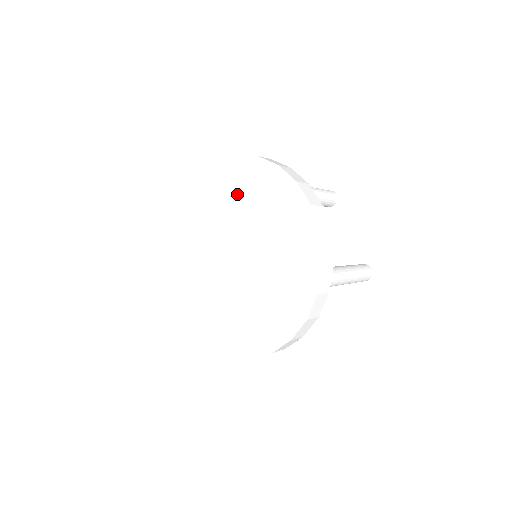
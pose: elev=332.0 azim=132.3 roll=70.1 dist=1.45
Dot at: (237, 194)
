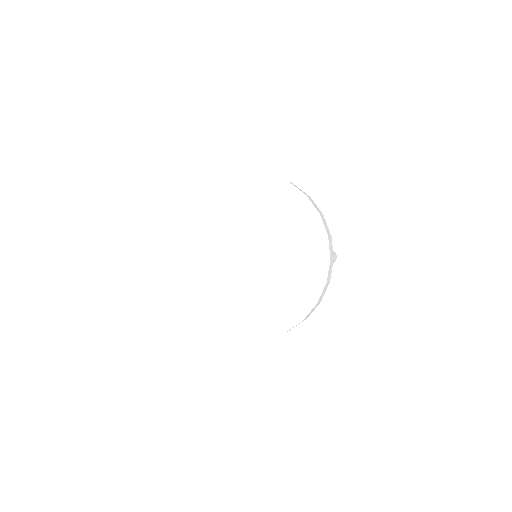
Dot at: (236, 205)
